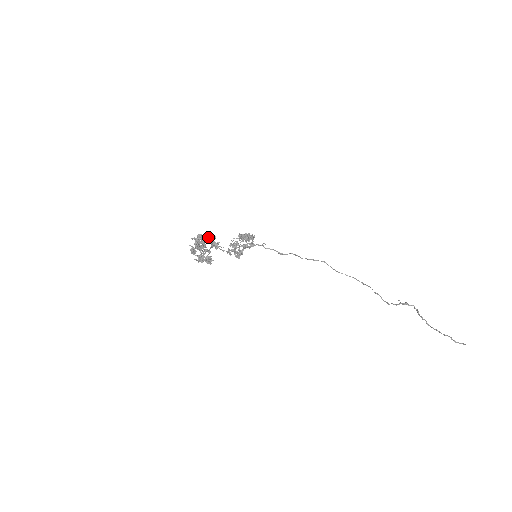
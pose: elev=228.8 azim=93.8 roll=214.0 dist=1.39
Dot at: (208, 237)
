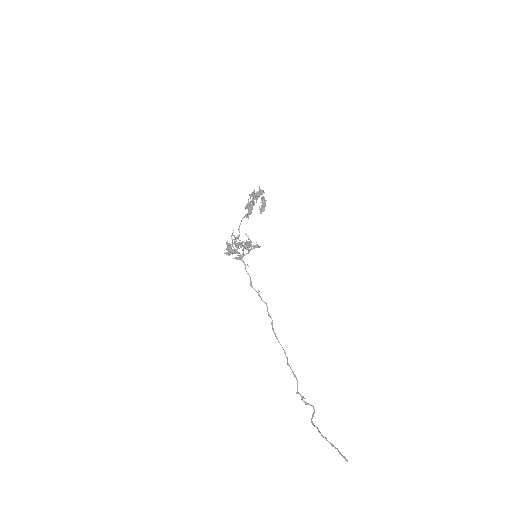
Dot at: occluded
